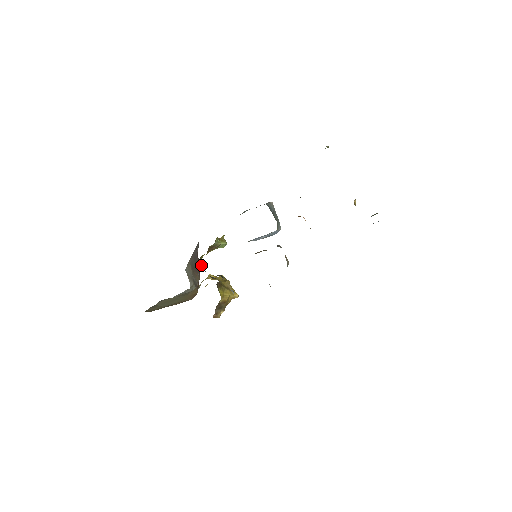
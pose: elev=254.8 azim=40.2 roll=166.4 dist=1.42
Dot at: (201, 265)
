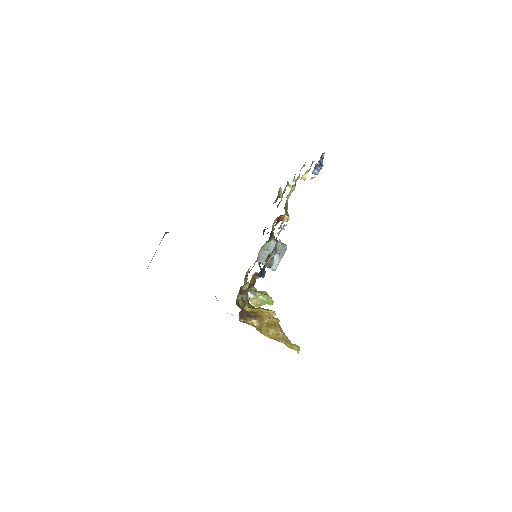
Dot at: occluded
